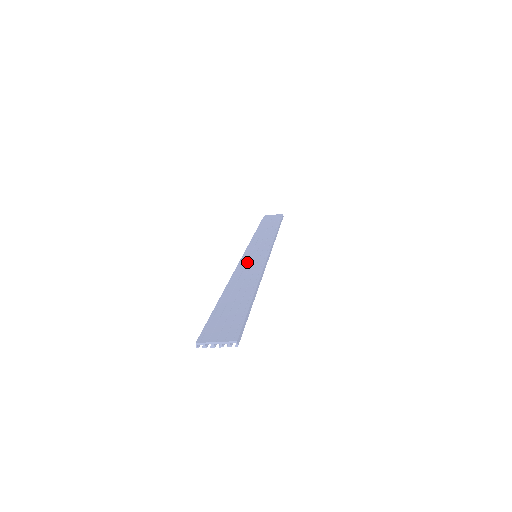
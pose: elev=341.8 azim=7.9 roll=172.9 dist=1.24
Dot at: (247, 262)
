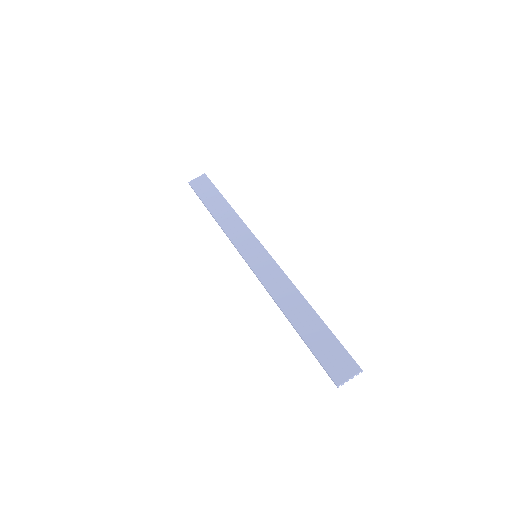
Dot at: (262, 270)
